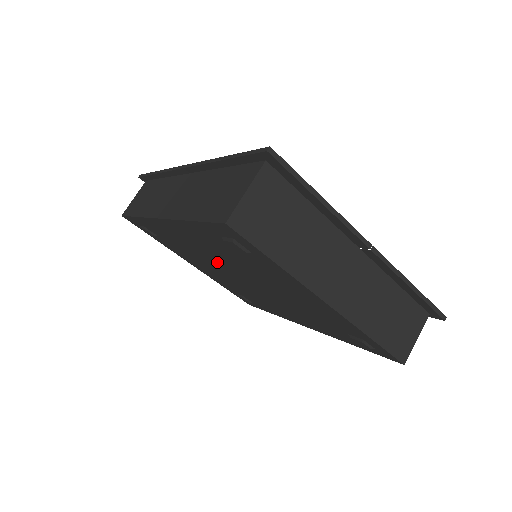
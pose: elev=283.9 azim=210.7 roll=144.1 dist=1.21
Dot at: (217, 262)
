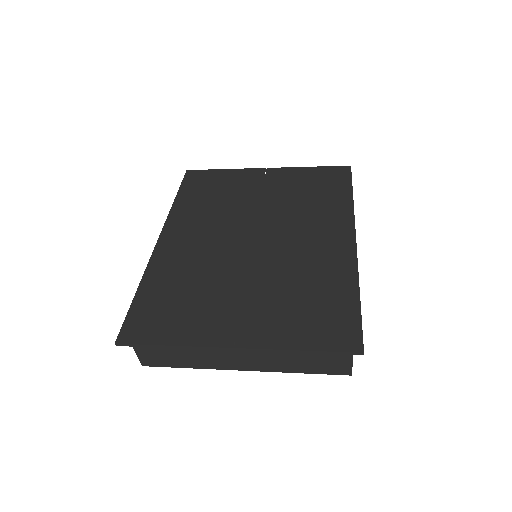
Dot at: occluded
